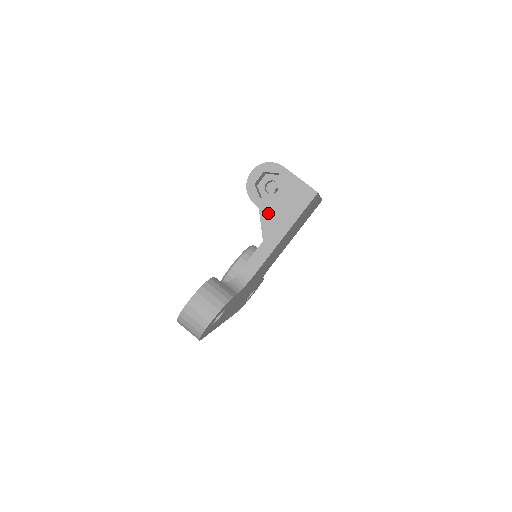
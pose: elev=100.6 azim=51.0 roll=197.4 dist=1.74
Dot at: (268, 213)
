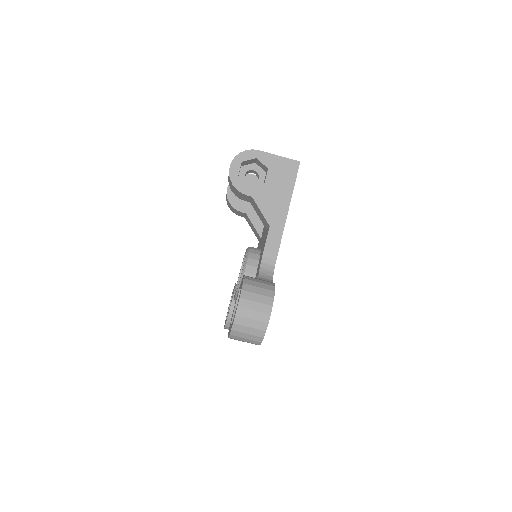
Dot at: (263, 198)
